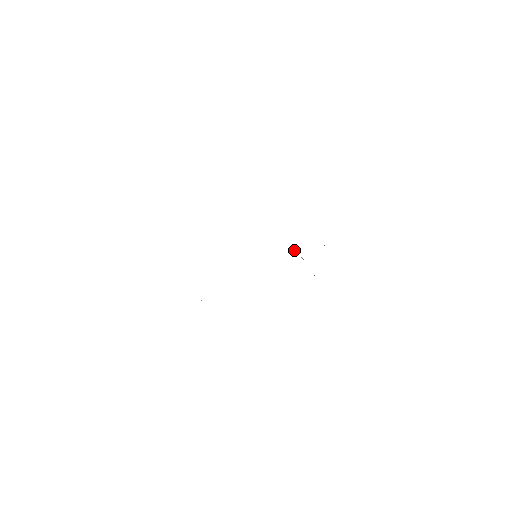
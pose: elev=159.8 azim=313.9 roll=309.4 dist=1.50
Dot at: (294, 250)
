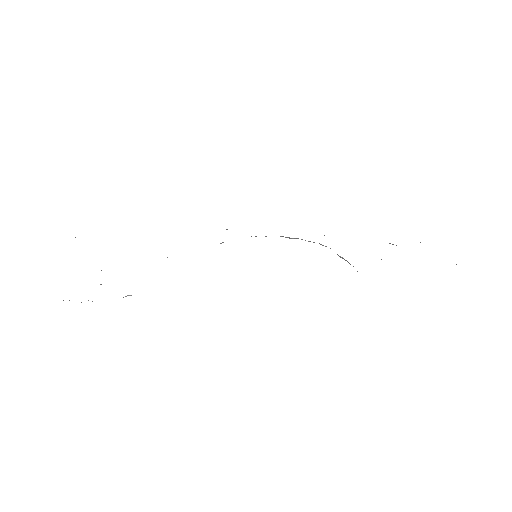
Dot at: occluded
